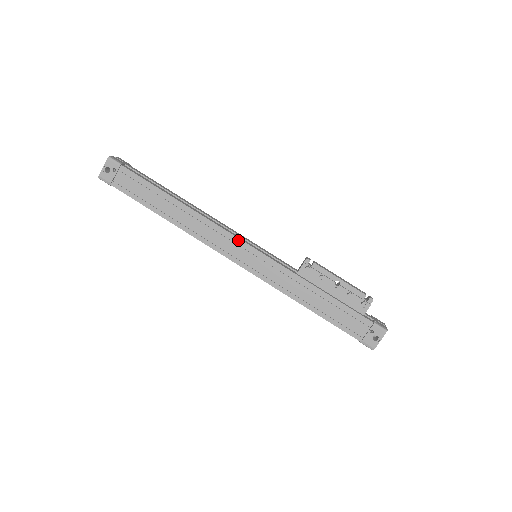
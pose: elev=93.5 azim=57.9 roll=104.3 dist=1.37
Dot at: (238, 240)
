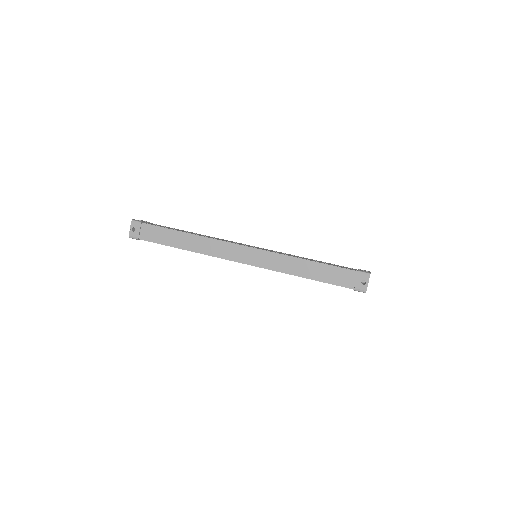
Dot at: occluded
